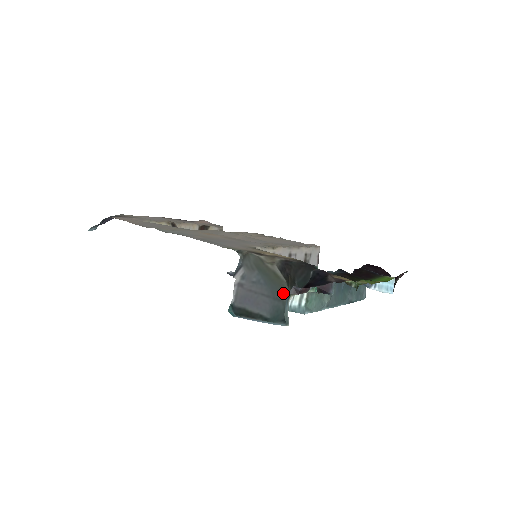
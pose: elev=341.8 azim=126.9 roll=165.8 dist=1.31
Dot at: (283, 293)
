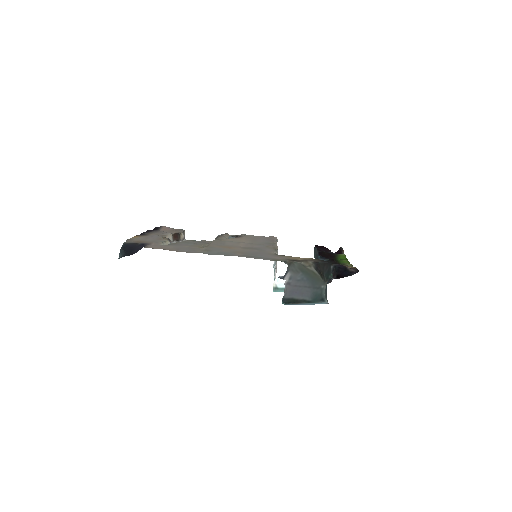
Dot at: (320, 283)
